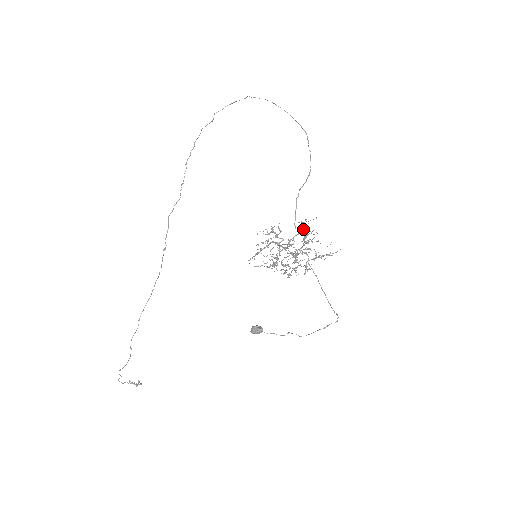
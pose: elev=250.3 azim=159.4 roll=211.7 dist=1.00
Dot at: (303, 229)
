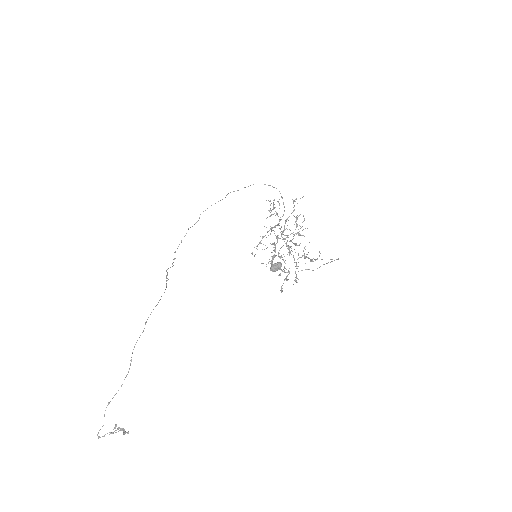
Dot at: occluded
